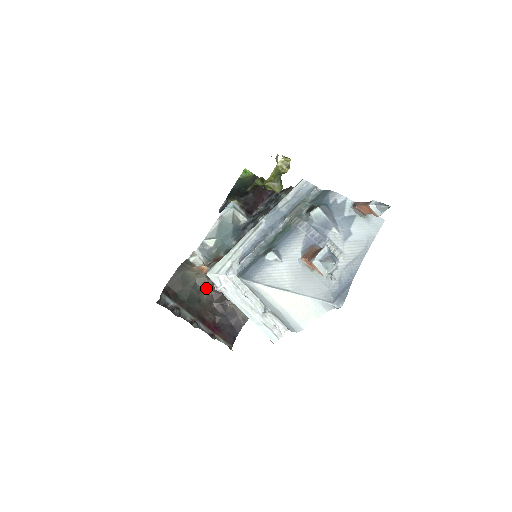
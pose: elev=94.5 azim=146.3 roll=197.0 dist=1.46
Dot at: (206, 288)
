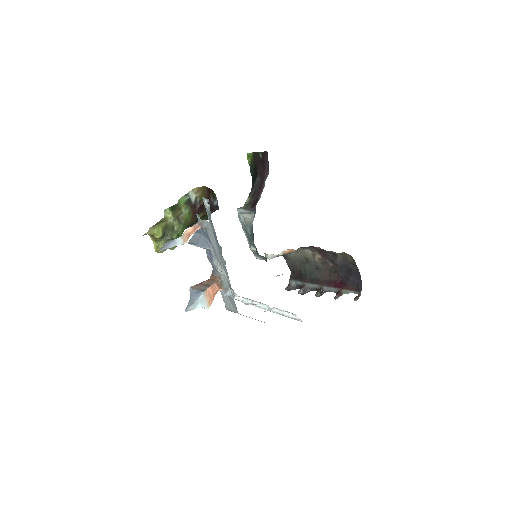
Dot at: (313, 256)
